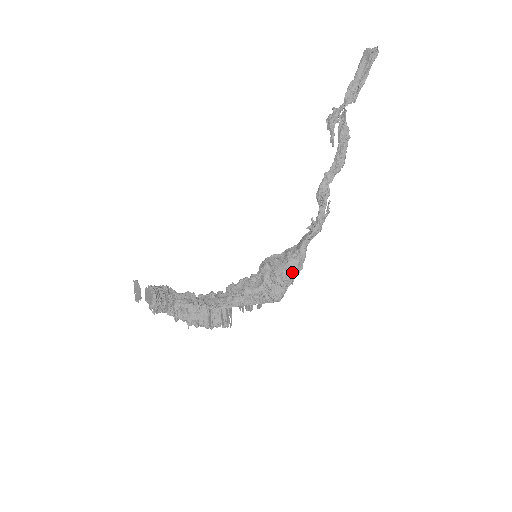
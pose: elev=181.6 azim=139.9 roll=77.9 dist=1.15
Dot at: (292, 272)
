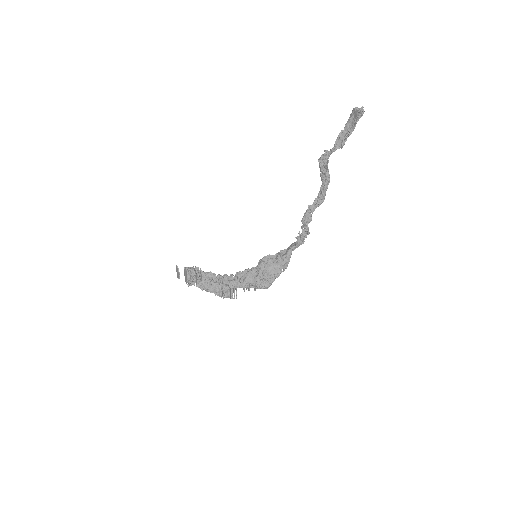
Dot at: (279, 270)
